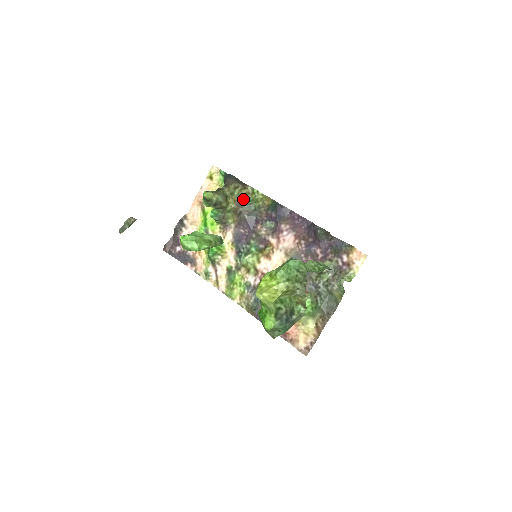
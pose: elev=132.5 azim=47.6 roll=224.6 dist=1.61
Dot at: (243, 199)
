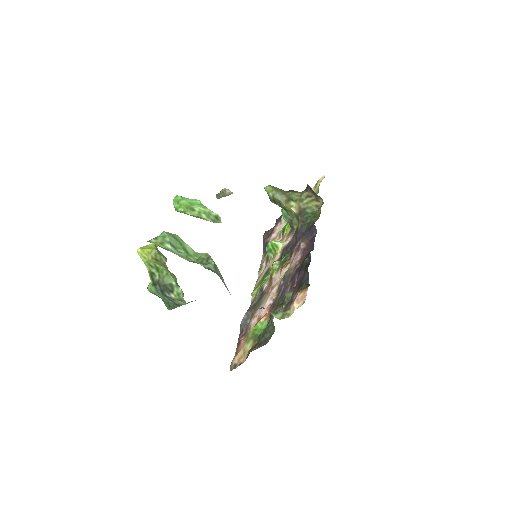
Dot at: (308, 209)
